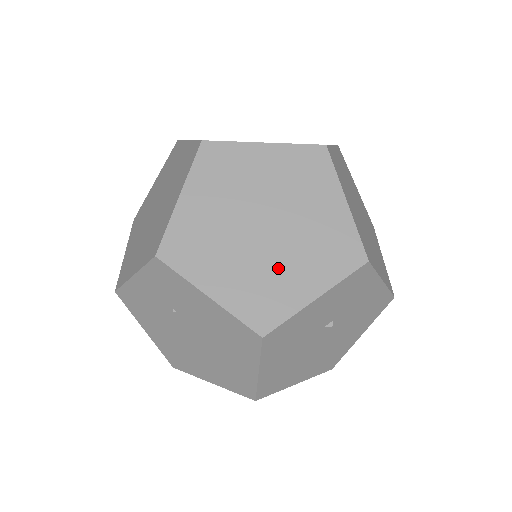
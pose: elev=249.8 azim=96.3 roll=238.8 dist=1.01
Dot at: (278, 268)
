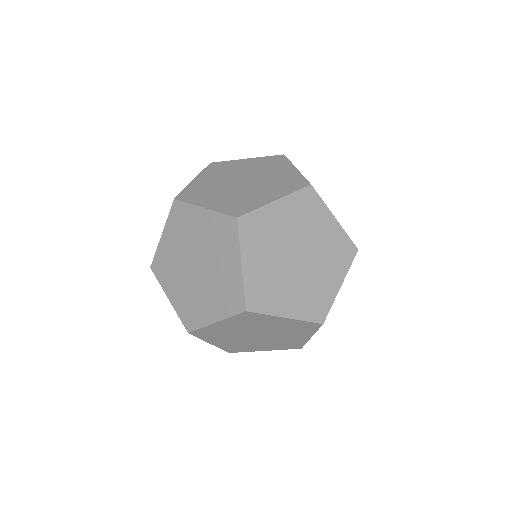
Dot at: (282, 339)
